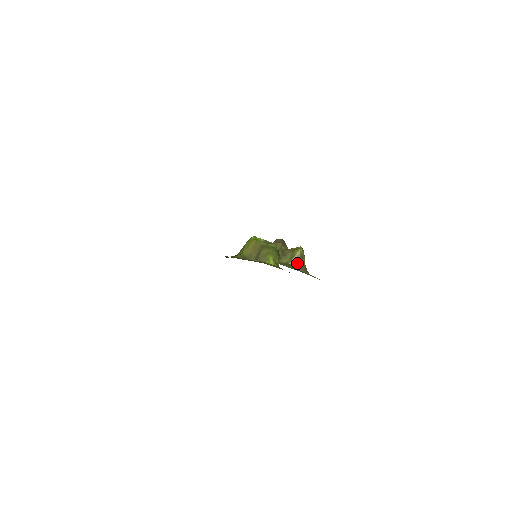
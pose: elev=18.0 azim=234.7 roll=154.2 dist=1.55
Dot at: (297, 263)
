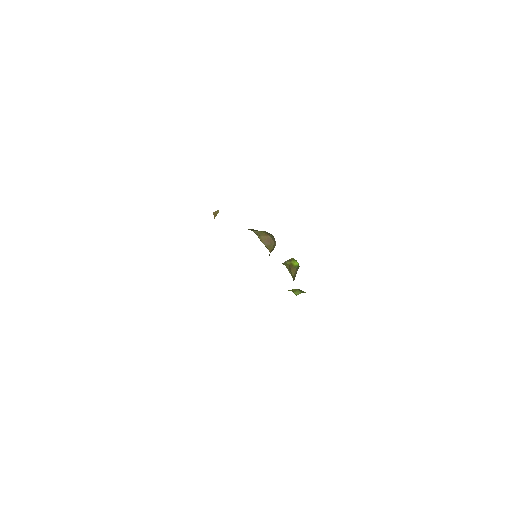
Dot at: (284, 263)
